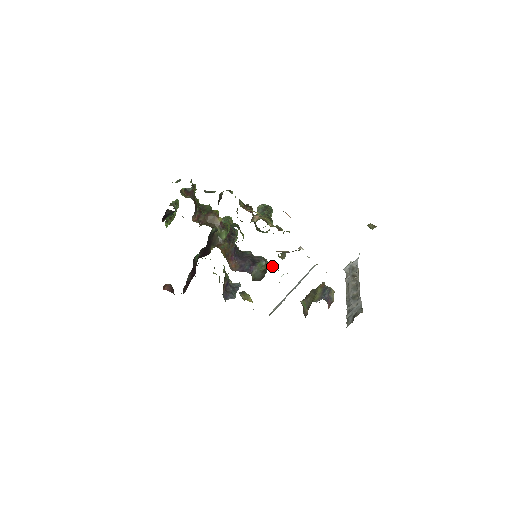
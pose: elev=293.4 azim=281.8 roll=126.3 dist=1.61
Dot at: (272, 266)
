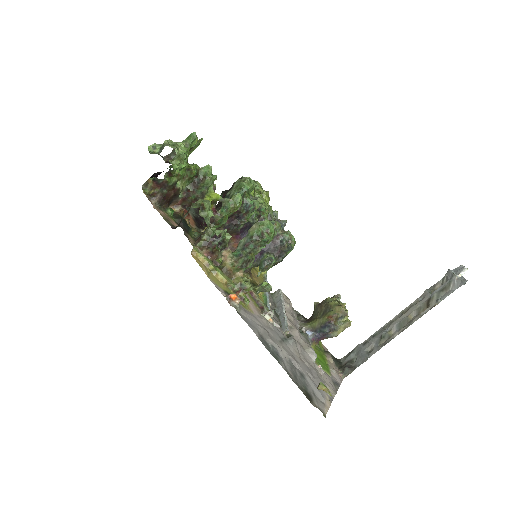
Dot at: (259, 284)
